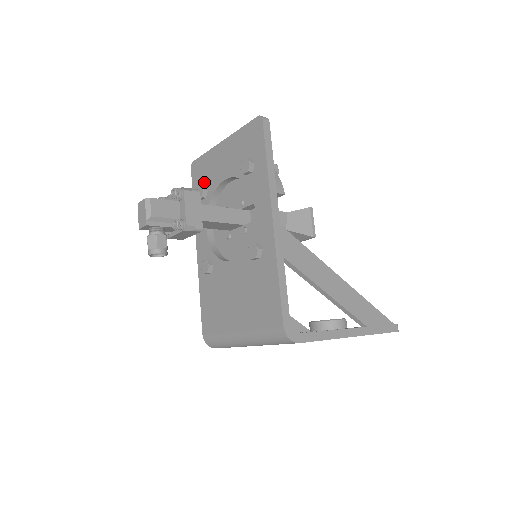
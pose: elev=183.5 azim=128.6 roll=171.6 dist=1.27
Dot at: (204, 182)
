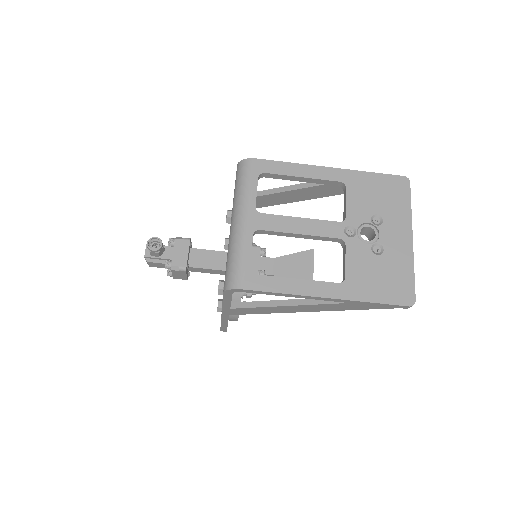
Dot at: occluded
